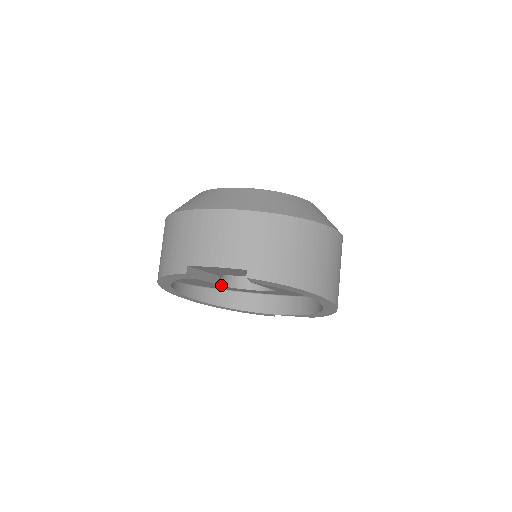
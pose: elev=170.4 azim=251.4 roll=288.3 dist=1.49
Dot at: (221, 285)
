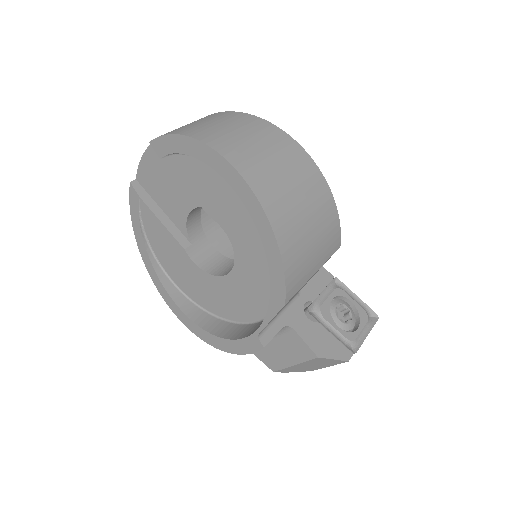
Dot at: (192, 260)
